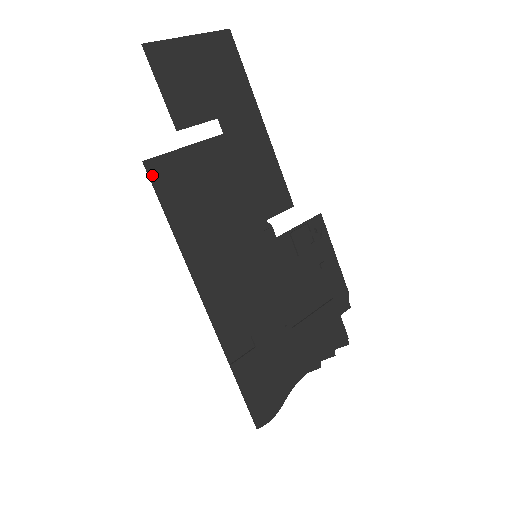
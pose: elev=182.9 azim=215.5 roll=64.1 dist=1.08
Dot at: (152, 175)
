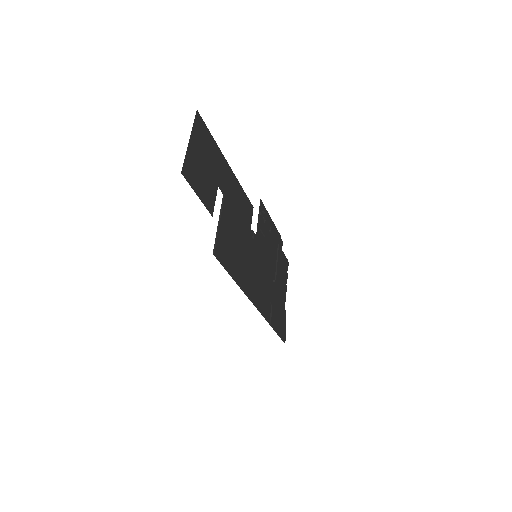
Dot at: (219, 258)
